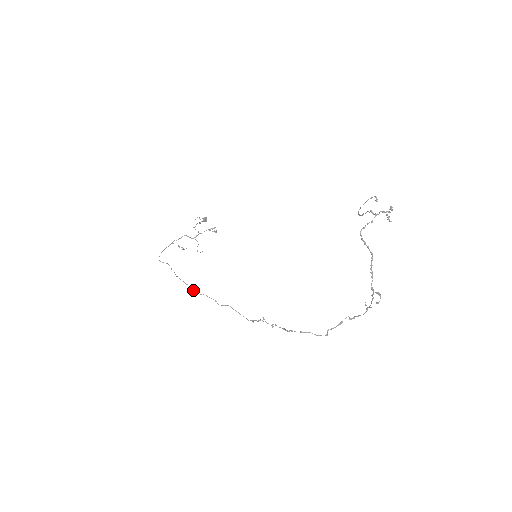
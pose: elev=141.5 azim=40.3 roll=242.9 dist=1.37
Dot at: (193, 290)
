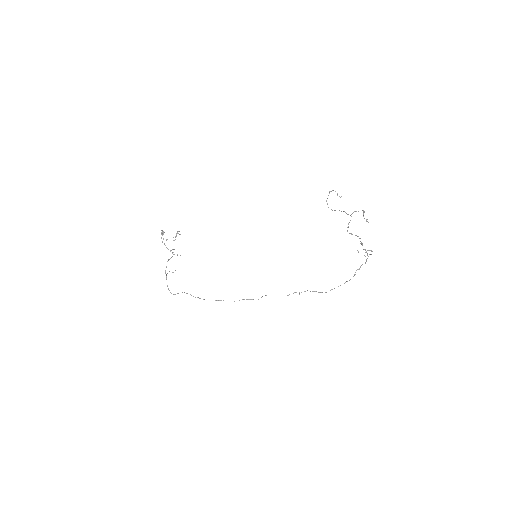
Dot at: occluded
